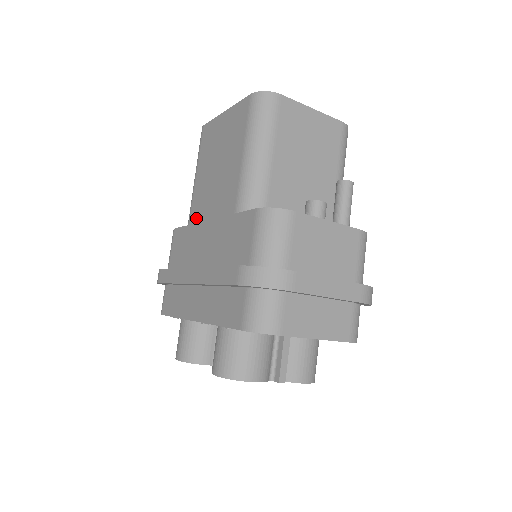
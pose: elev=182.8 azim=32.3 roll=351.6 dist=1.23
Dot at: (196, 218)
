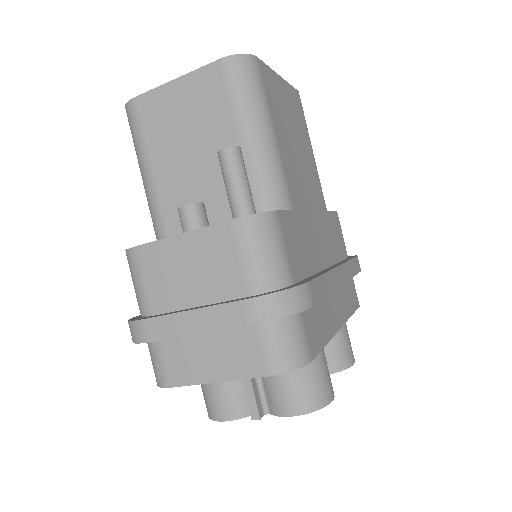
Dot at: occluded
